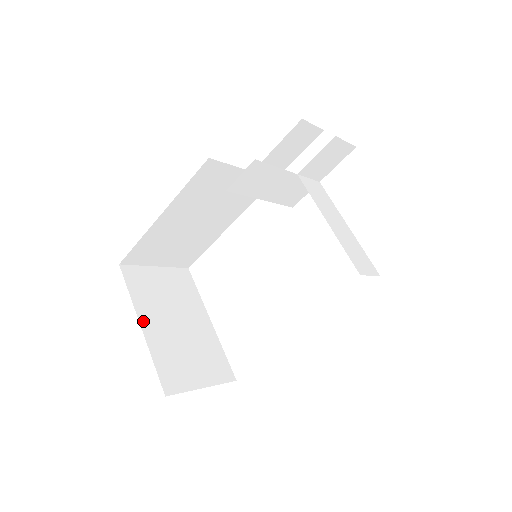
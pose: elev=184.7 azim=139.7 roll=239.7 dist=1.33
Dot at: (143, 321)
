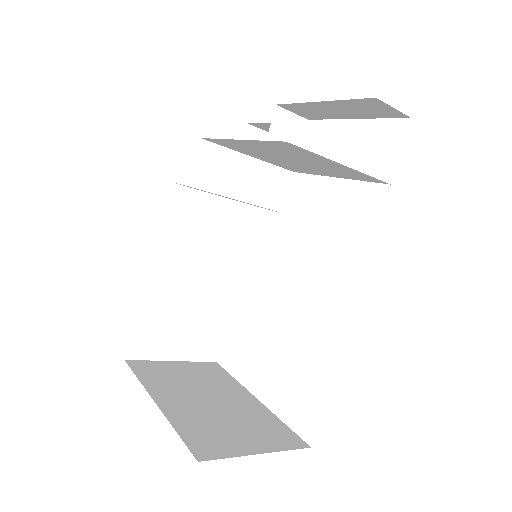
Dot at: (158, 398)
